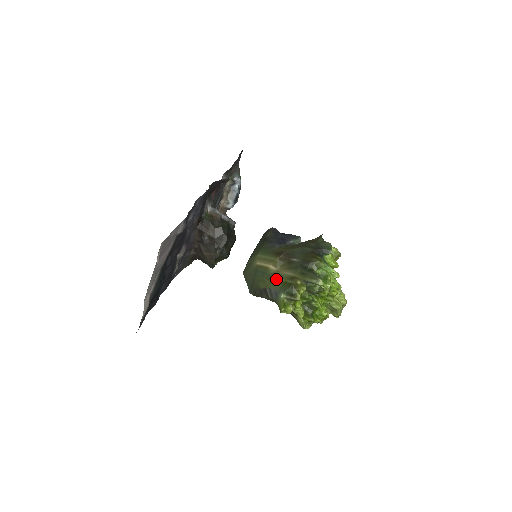
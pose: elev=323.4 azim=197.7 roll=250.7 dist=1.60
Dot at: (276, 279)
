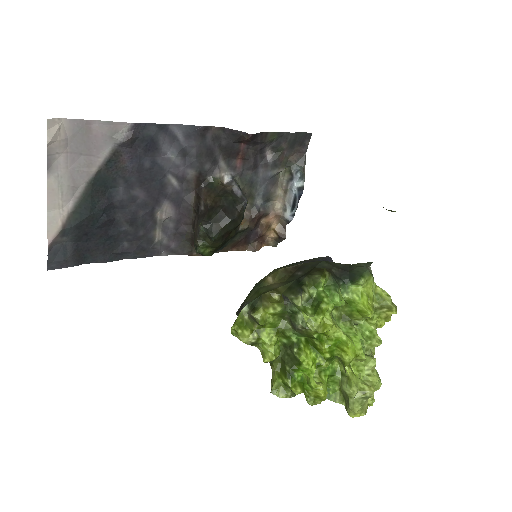
Dot at: (260, 291)
